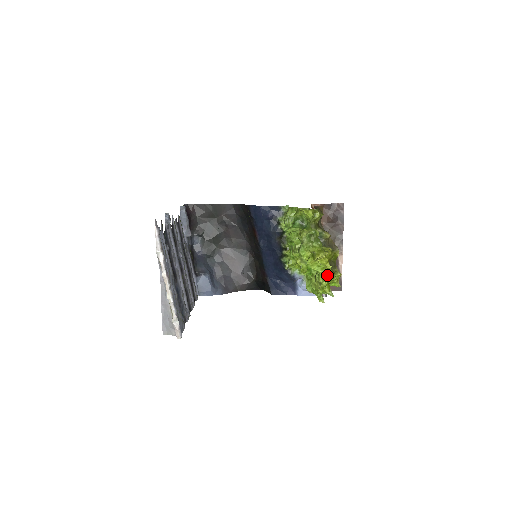
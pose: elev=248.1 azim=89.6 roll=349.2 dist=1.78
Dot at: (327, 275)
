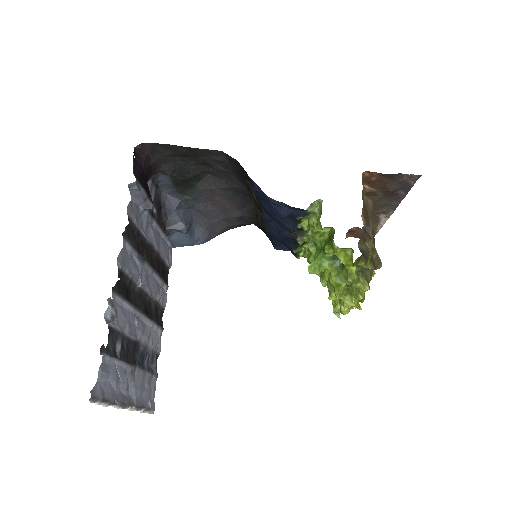
Dot at: occluded
